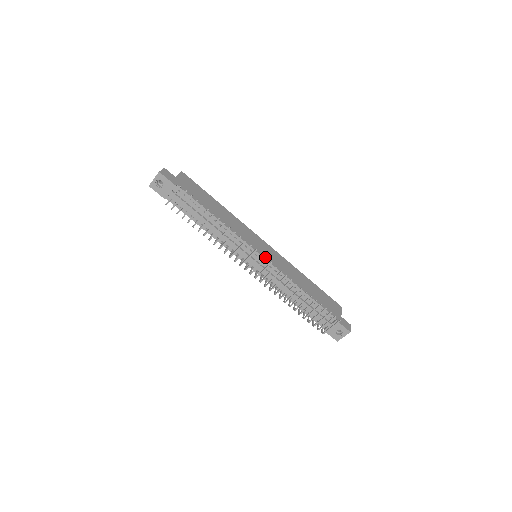
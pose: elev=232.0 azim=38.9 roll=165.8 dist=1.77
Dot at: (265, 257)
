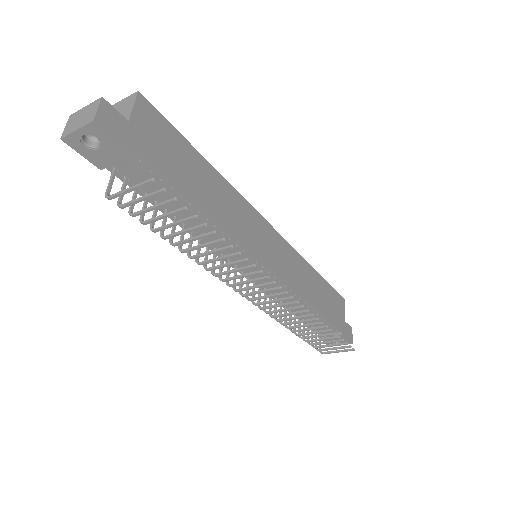
Dot at: (275, 268)
